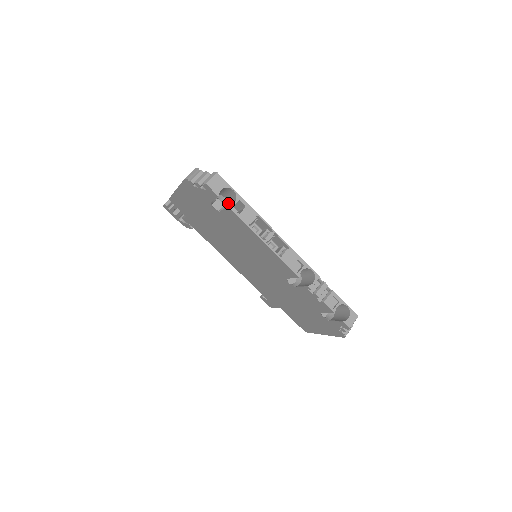
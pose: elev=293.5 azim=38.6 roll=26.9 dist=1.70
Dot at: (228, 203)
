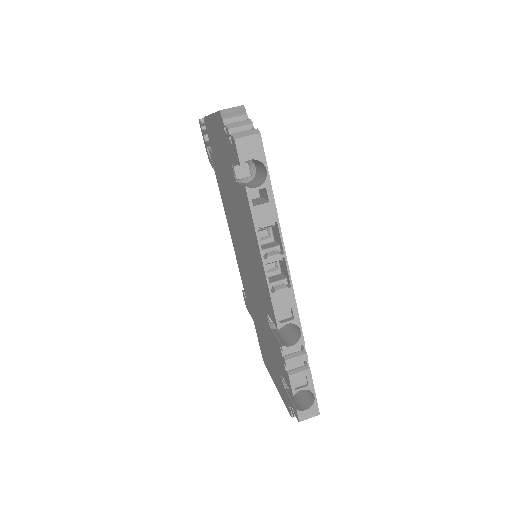
Dot at: (254, 178)
